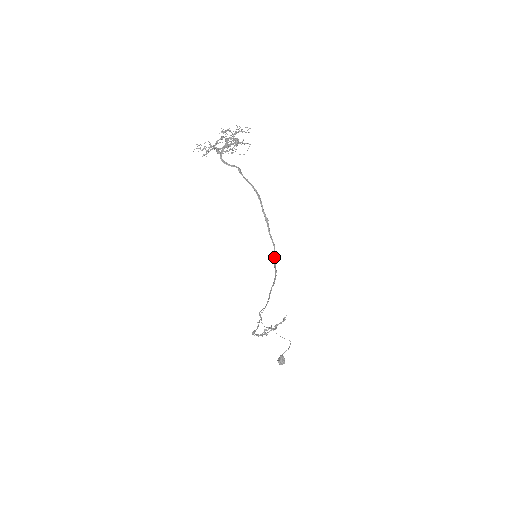
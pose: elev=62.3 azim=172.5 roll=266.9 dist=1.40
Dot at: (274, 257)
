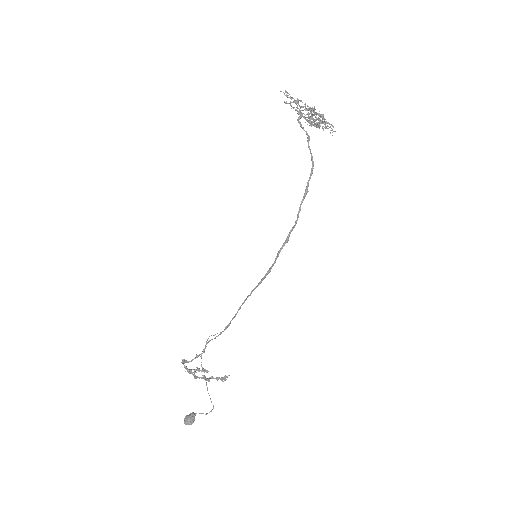
Dot at: (286, 238)
